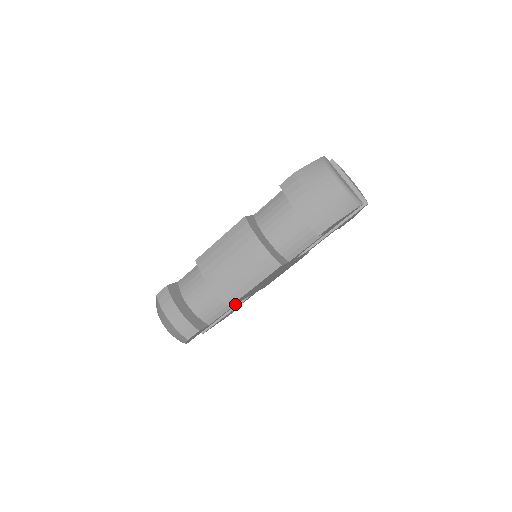
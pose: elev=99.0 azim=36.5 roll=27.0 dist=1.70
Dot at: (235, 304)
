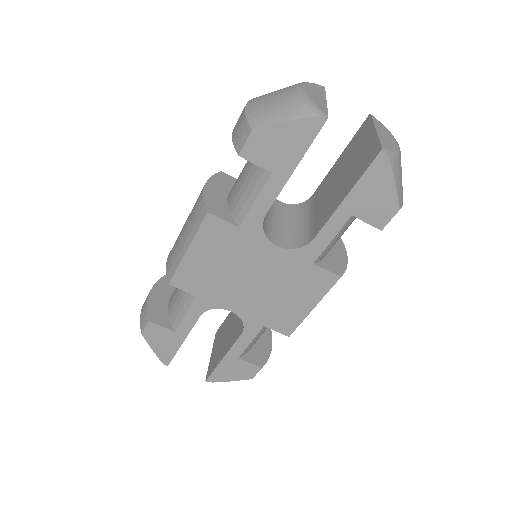
Dot at: (195, 300)
